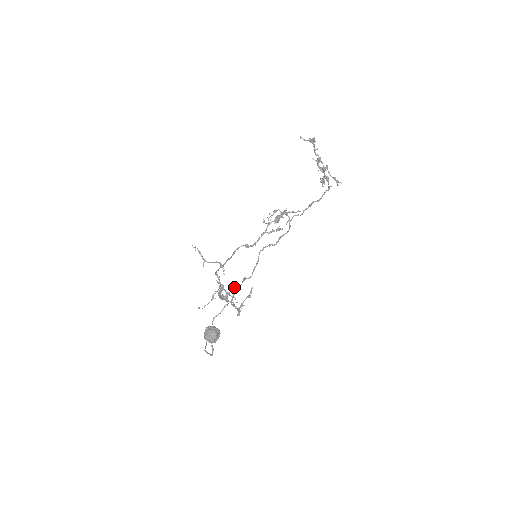
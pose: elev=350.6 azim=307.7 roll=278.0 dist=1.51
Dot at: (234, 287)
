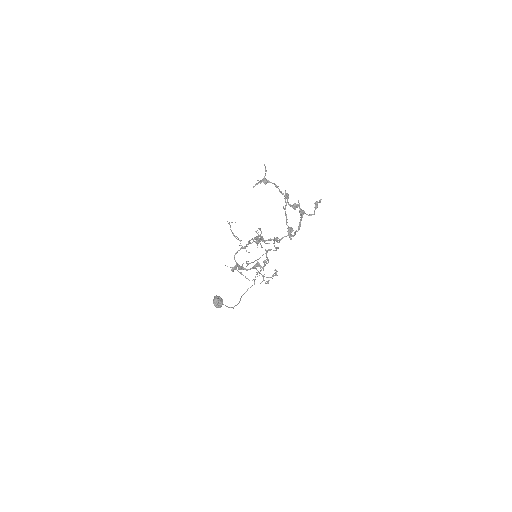
Dot at: occluded
